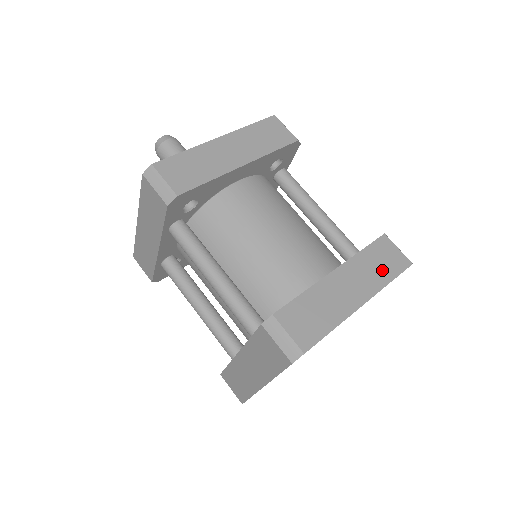
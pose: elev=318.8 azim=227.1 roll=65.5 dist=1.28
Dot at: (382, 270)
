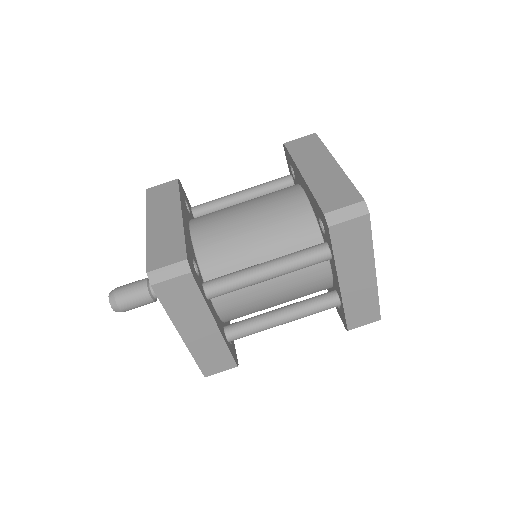
Dot at: (313, 149)
